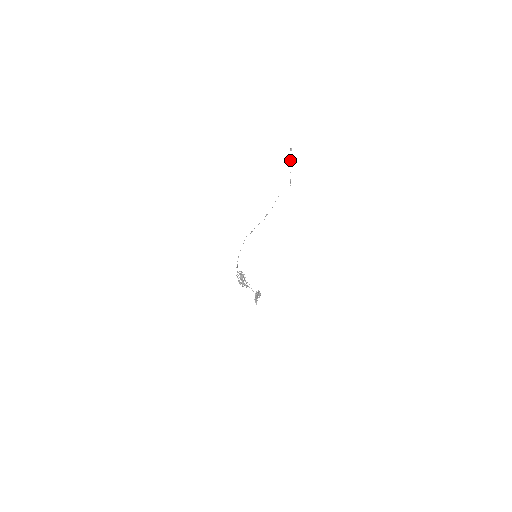
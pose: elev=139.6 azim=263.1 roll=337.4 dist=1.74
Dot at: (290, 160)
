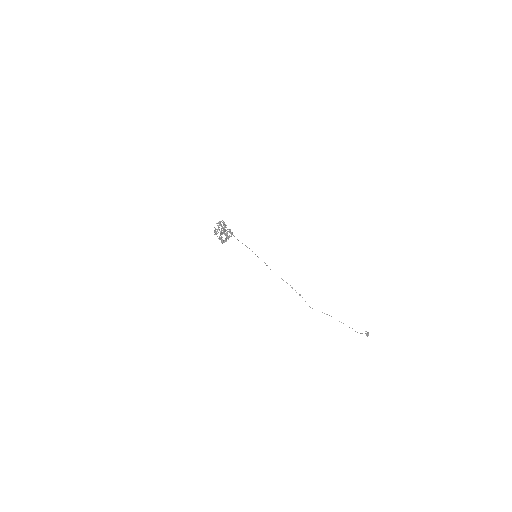
Dot at: (361, 333)
